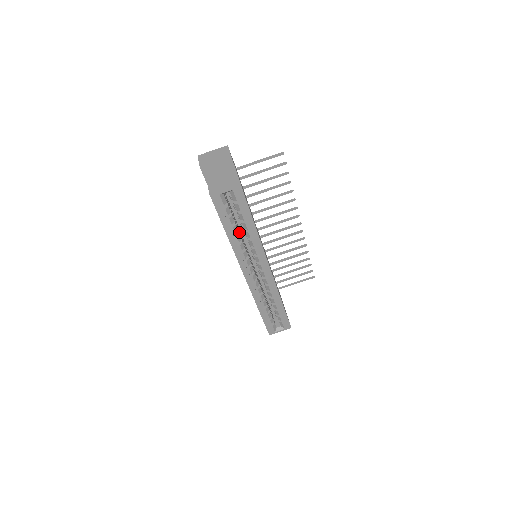
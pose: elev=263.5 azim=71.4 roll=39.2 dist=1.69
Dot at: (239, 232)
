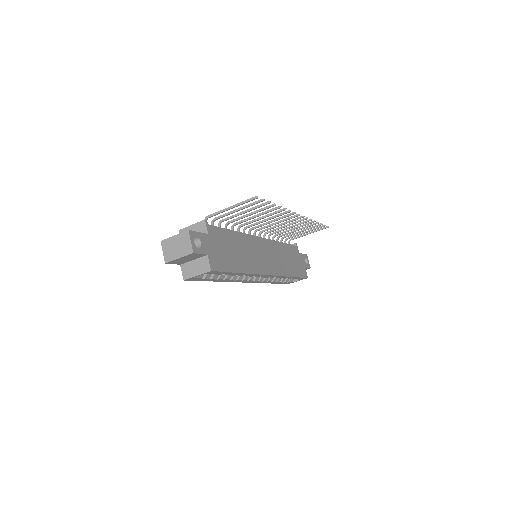
Dot at: occluded
